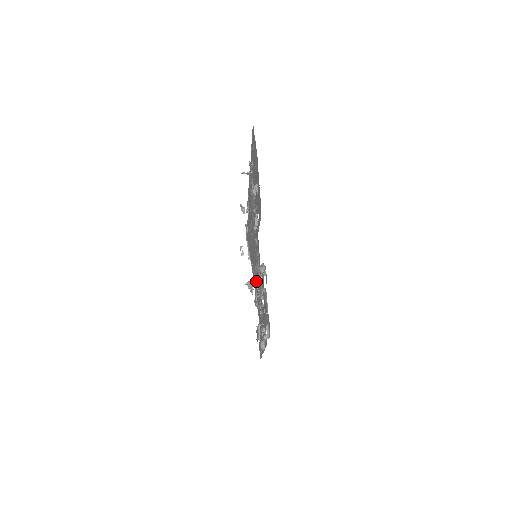
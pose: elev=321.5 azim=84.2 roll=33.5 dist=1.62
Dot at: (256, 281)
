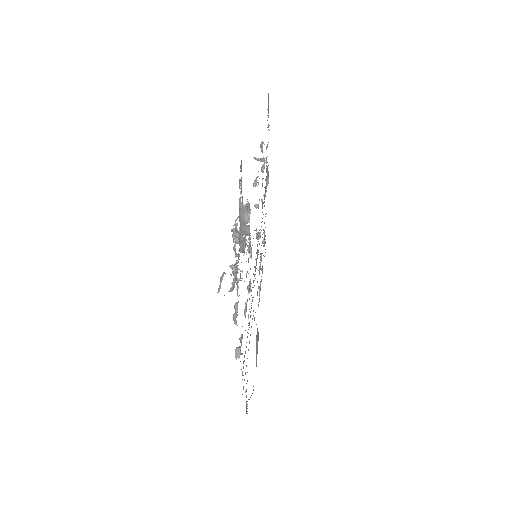
Dot at: occluded
